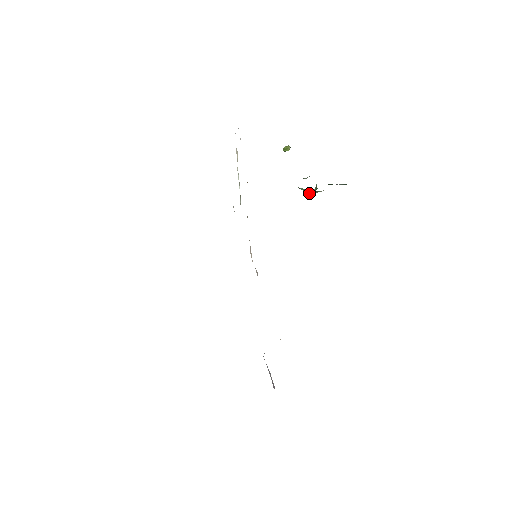
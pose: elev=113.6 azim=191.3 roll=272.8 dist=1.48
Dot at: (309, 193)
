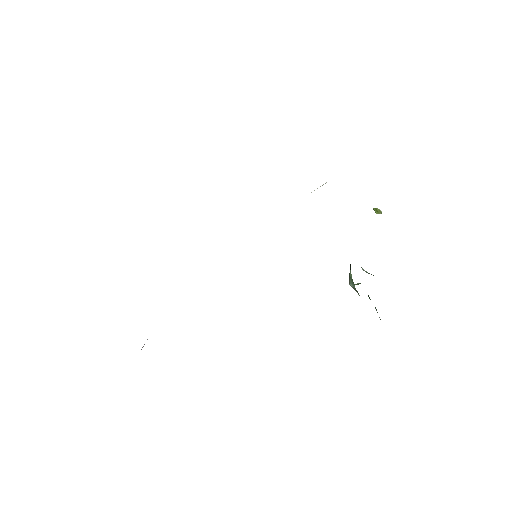
Dot at: (350, 283)
